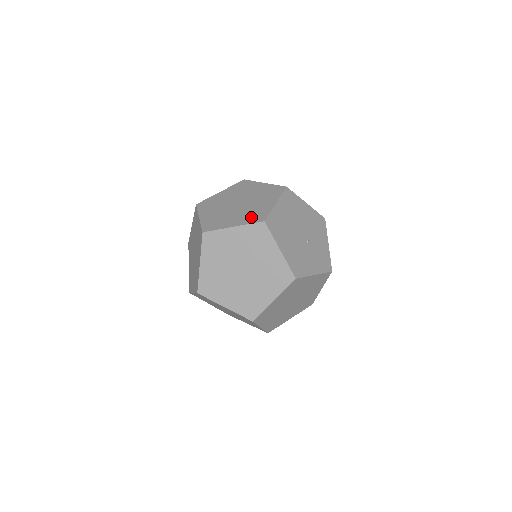
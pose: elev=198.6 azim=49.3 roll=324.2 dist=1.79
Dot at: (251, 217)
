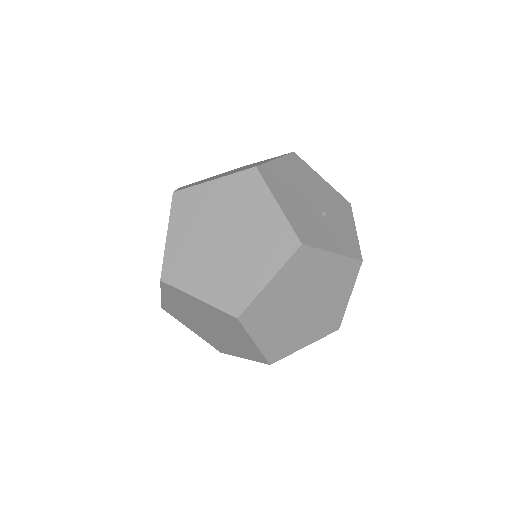
Dot at: (240, 170)
